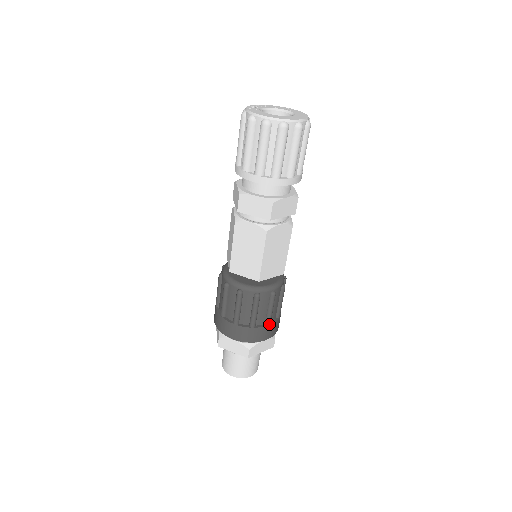
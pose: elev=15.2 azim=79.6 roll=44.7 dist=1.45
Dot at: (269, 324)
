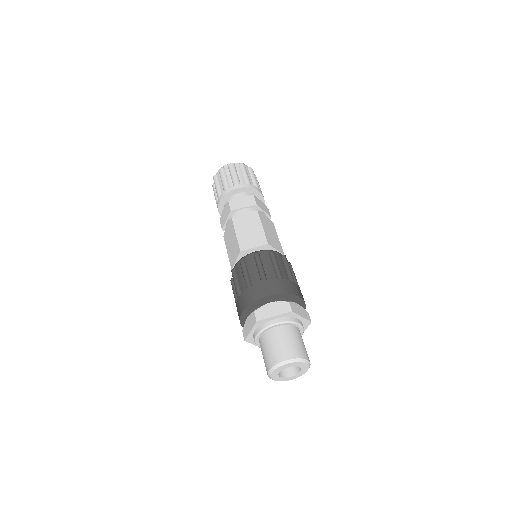
Dot at: (264, 280)
